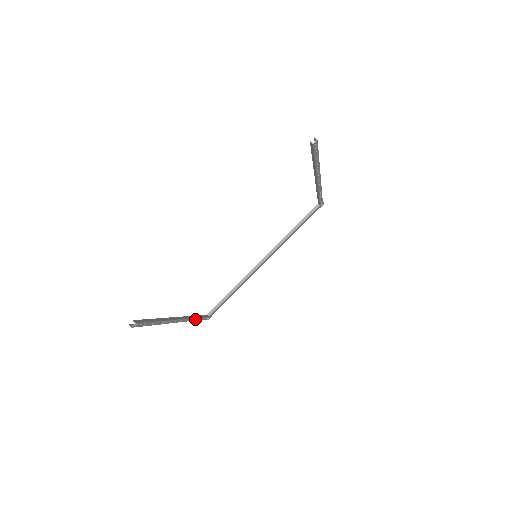
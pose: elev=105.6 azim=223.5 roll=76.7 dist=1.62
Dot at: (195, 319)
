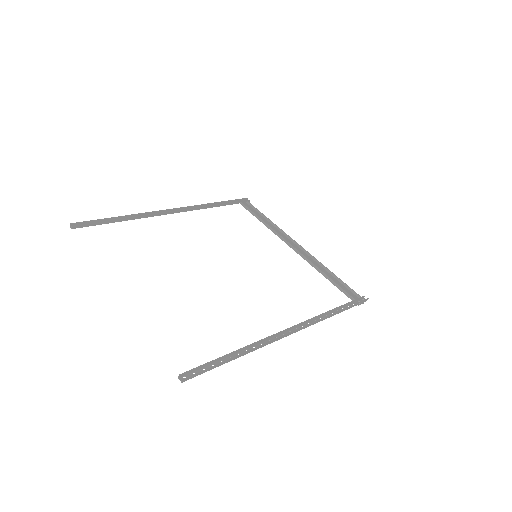
Dot at: (209, 206)
